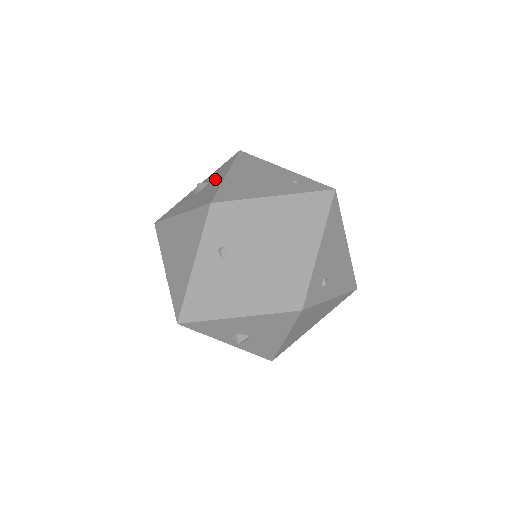
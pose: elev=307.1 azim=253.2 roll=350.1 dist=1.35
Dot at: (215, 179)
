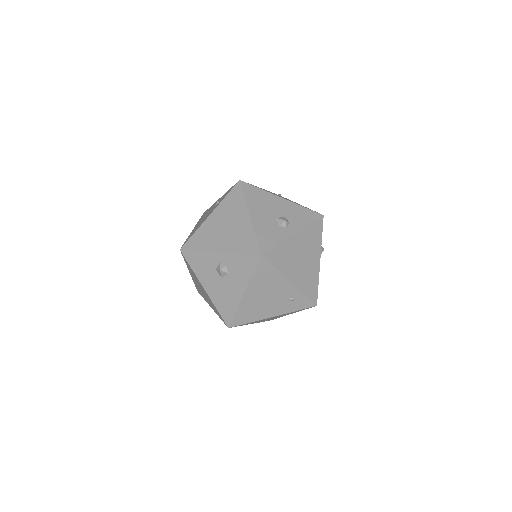
Dot at: (234, 282)
